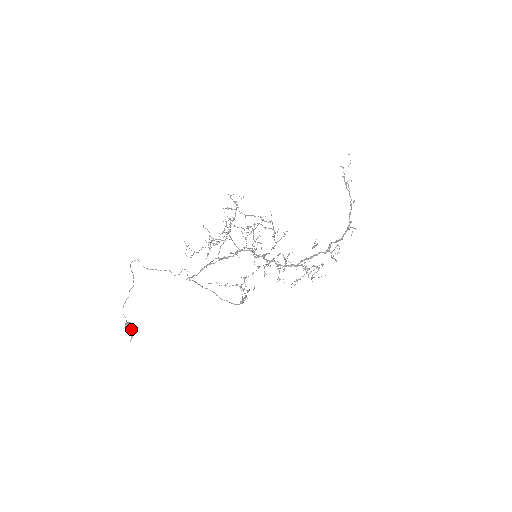
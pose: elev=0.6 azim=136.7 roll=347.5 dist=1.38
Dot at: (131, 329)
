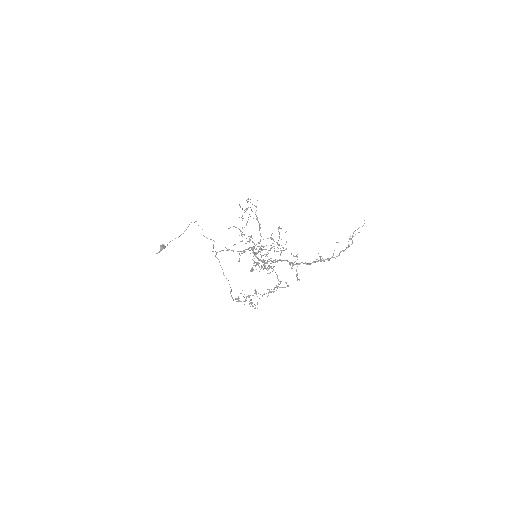
Dot at: (161, 247)
